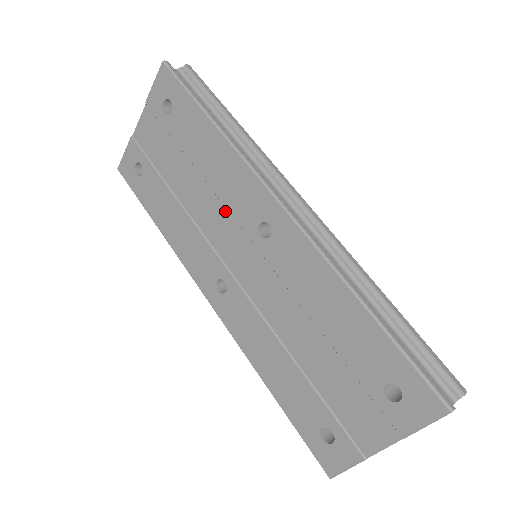
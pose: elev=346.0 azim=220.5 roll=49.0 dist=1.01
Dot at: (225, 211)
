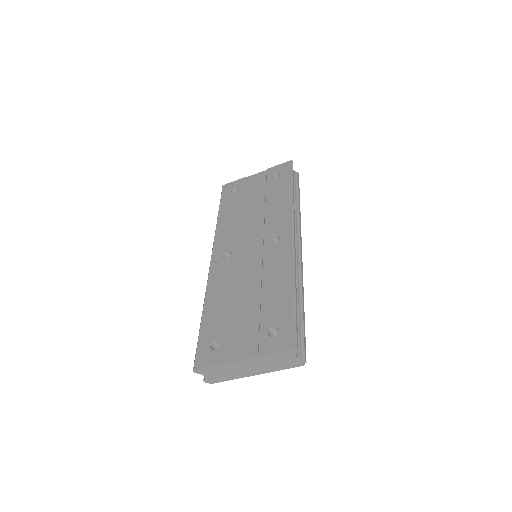
Dot at: (263, 225)
